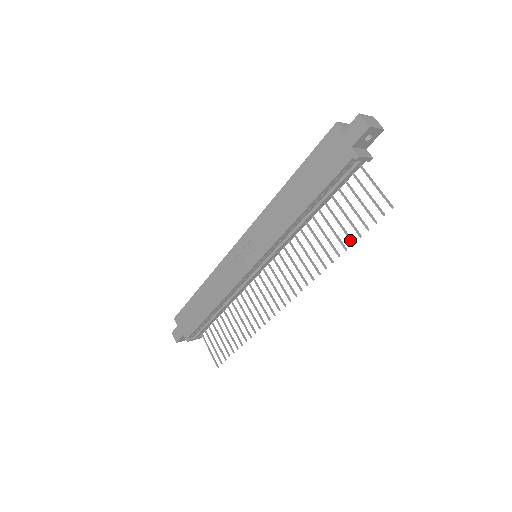
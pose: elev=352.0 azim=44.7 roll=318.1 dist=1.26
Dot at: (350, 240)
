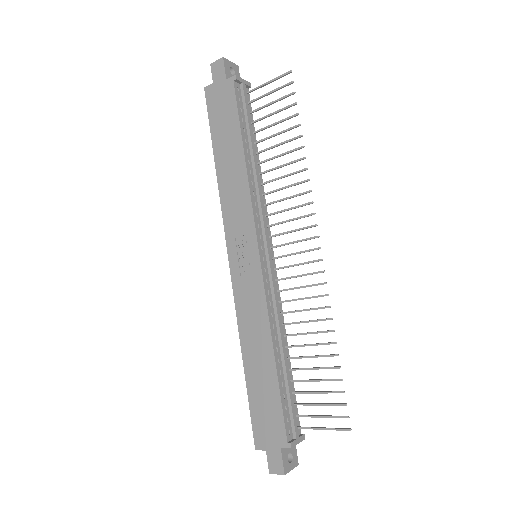
Dot at: (295, 127)
